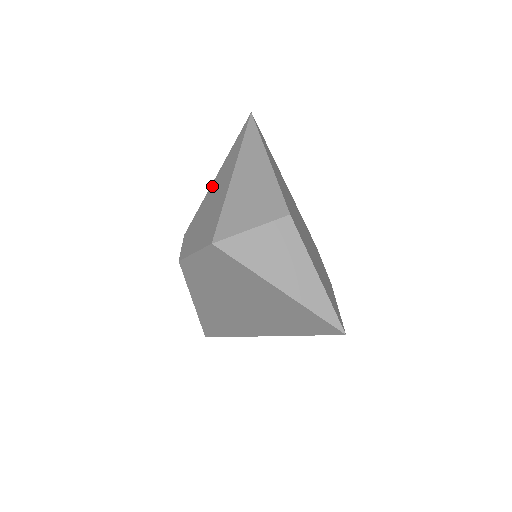
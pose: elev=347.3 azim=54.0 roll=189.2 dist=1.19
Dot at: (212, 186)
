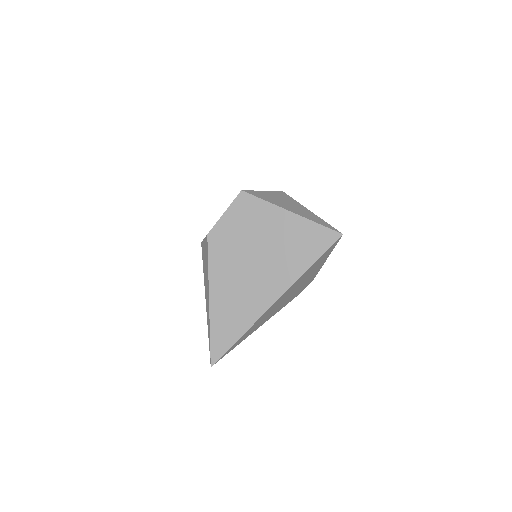
Dot at: occluded
